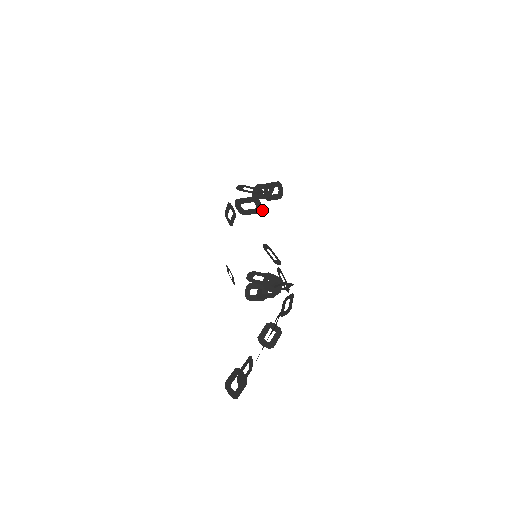
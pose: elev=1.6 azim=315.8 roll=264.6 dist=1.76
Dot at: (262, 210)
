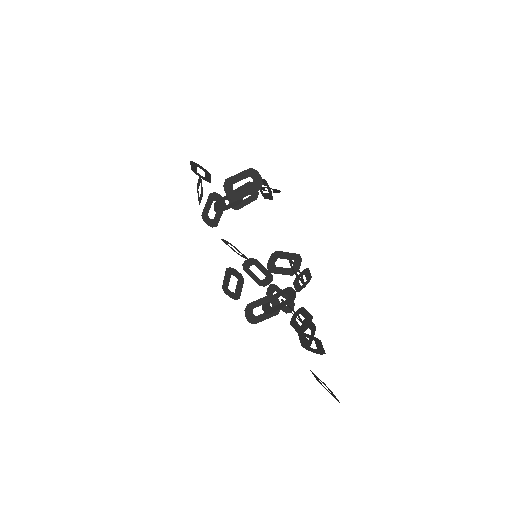
Dot at: (261, 185)
